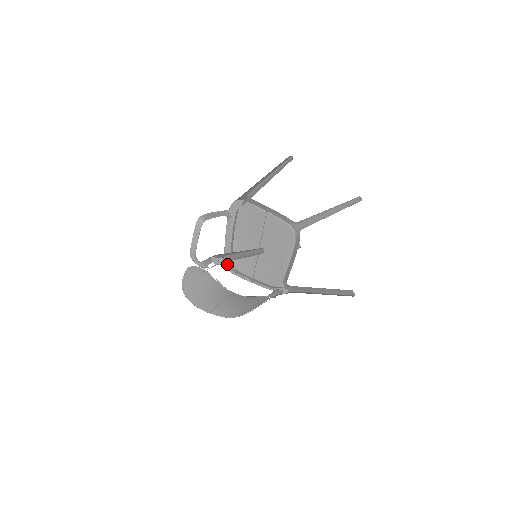
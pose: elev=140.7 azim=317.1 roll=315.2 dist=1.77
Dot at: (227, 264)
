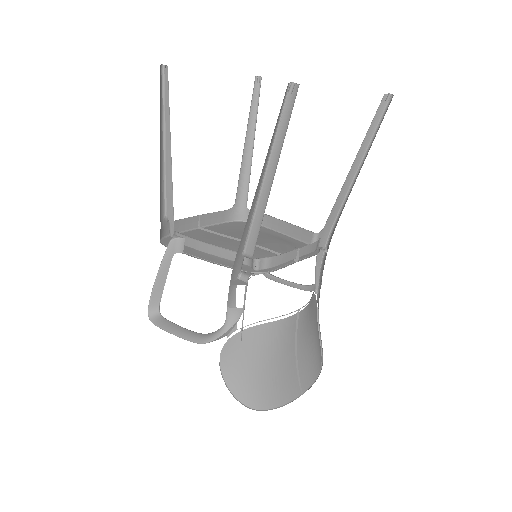
Dot at: (255, 267)
